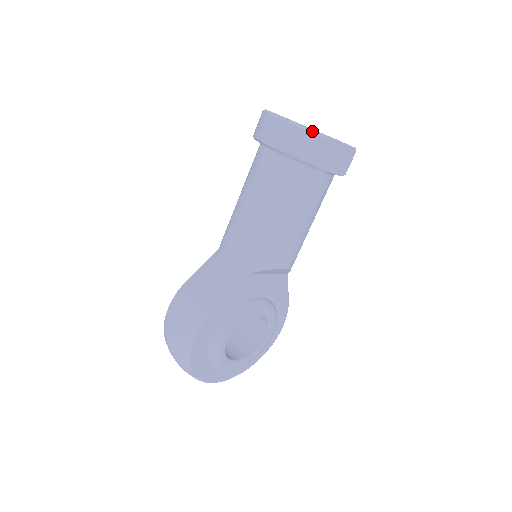
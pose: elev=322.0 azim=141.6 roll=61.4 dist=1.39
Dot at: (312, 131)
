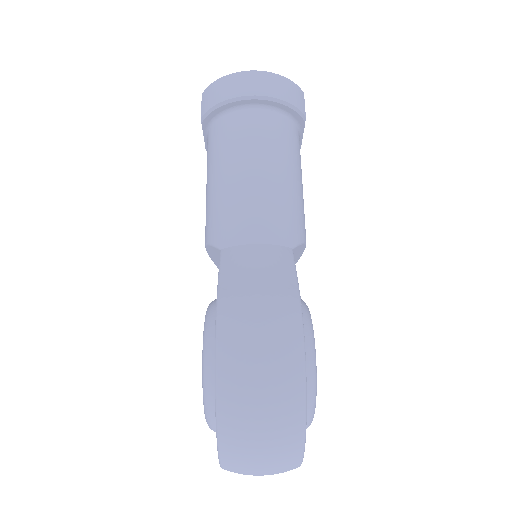
Dot at: (293, 82)
